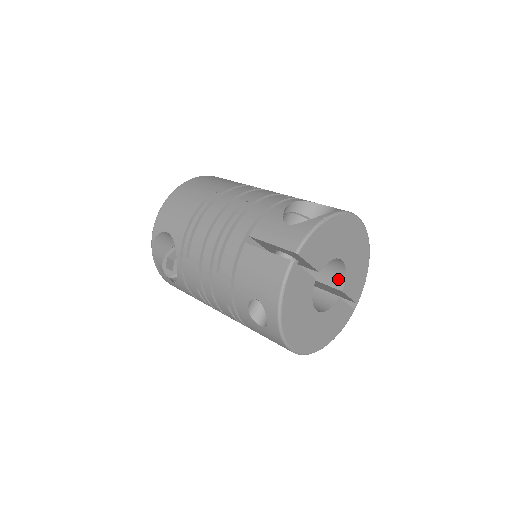
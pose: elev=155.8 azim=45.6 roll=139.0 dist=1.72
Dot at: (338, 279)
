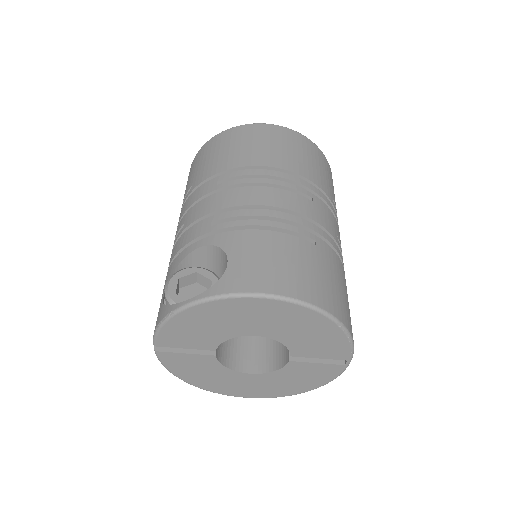
Dot at: occluded
